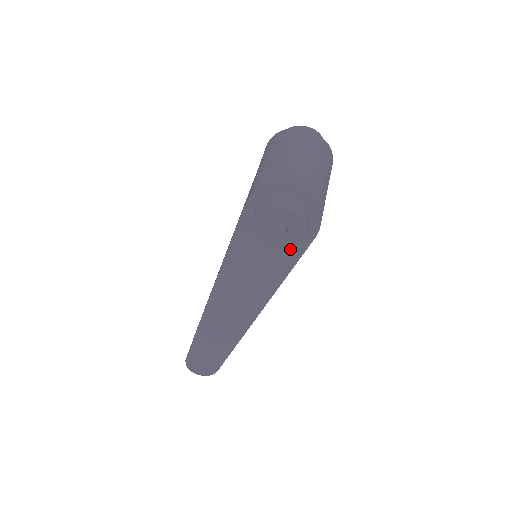
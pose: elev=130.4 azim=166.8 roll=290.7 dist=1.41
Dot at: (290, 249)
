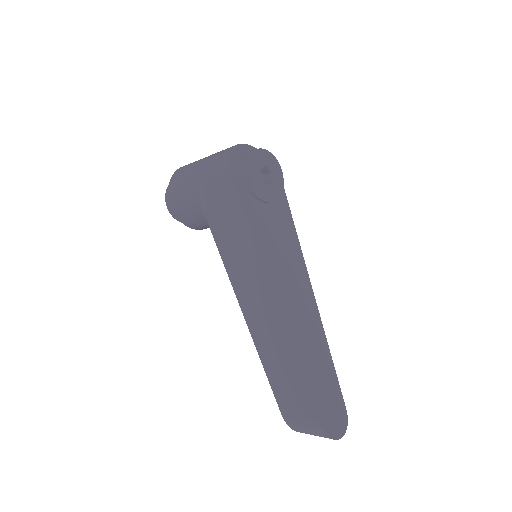
Dot at: (279, 202)
